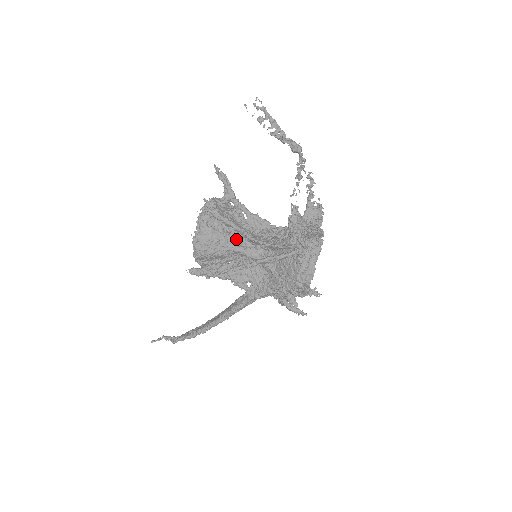
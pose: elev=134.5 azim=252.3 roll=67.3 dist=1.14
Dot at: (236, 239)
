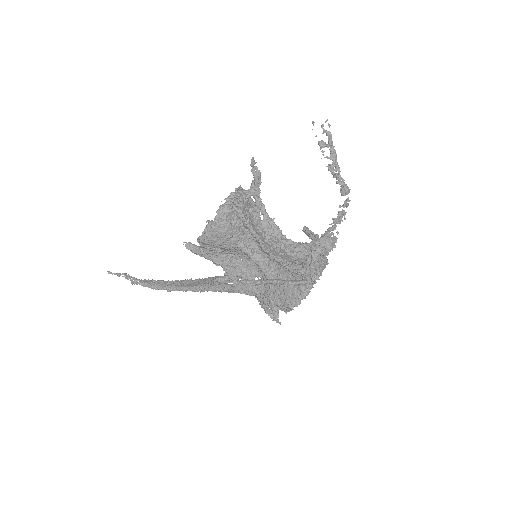
Dot at: (247, 240)
